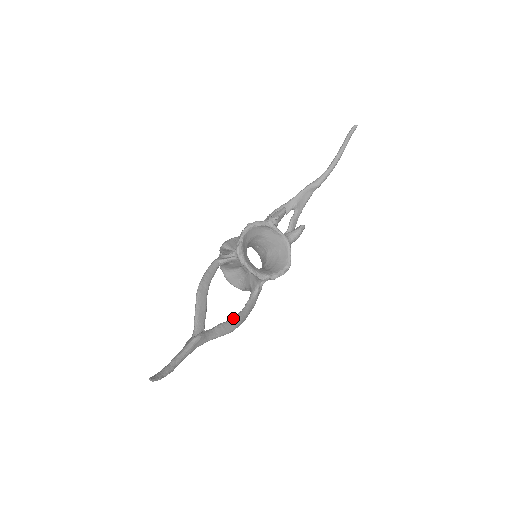
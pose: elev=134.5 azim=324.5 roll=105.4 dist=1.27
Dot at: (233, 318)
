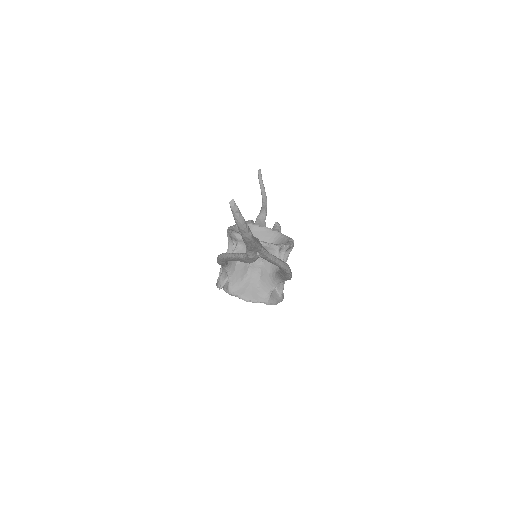
Dot at: occluded
